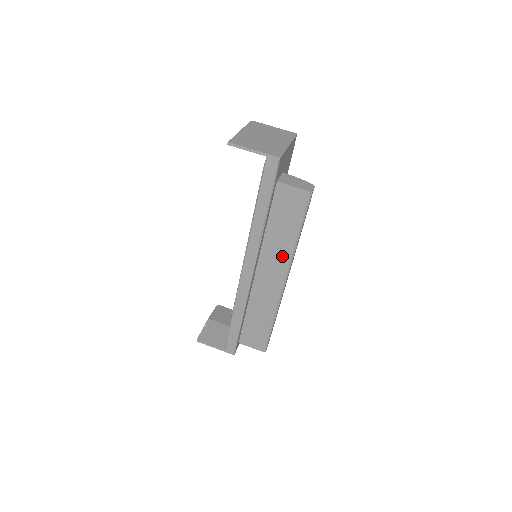
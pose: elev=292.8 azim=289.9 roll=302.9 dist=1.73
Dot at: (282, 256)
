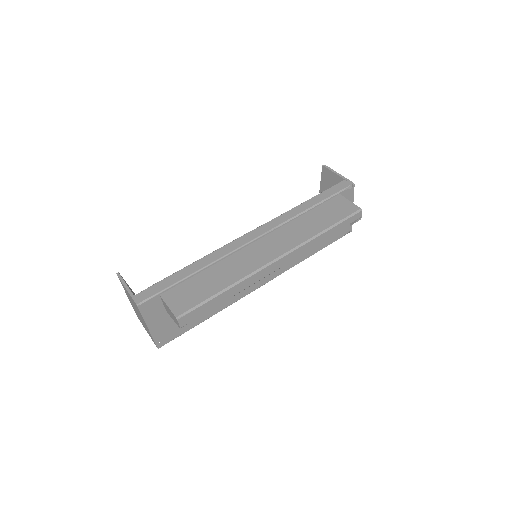
Dot at: (296, 238)
